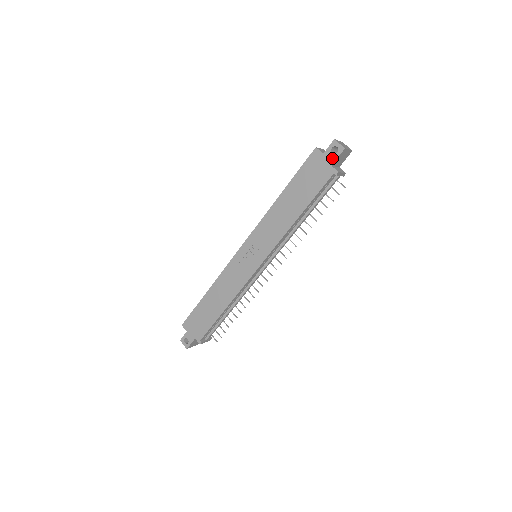
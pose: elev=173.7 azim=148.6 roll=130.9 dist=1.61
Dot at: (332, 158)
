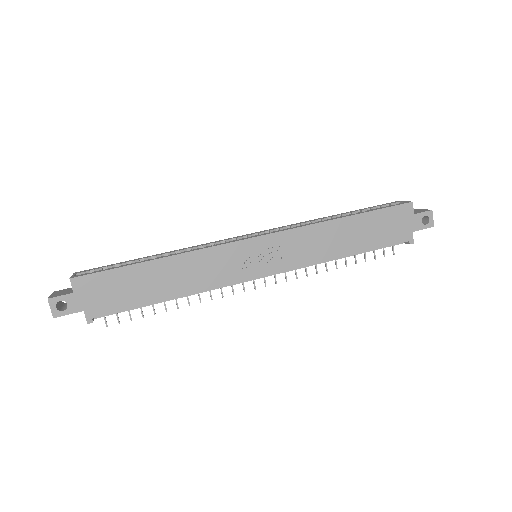
Dot at: (418, 225)
